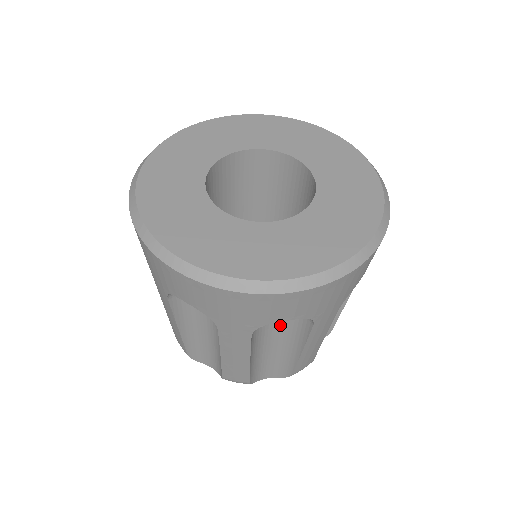
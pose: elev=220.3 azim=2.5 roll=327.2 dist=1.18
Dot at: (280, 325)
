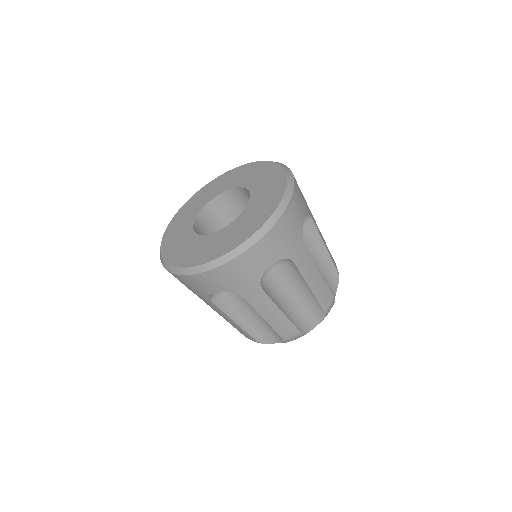
Dot at: (305, 245)
